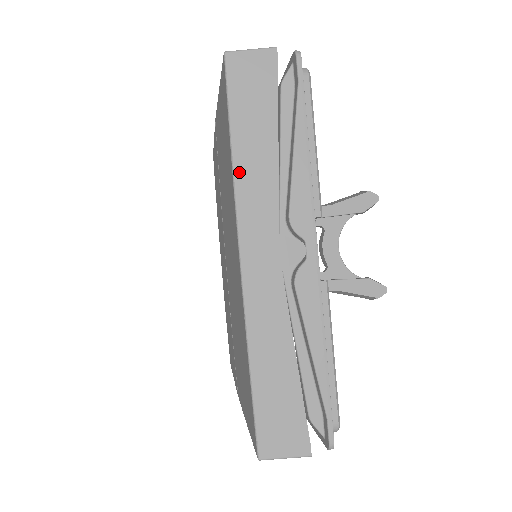
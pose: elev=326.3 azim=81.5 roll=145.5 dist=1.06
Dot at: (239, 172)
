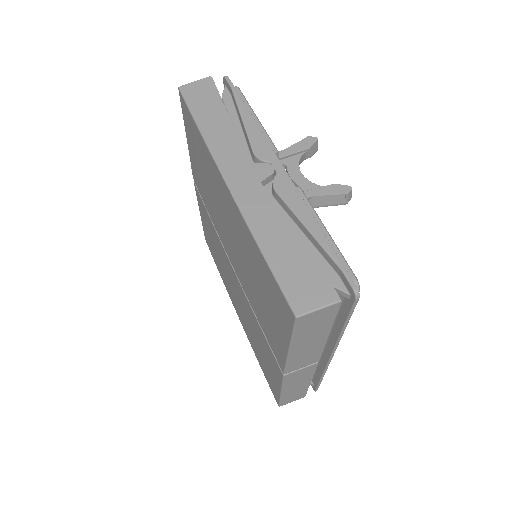
Dot at: (208, 139)
